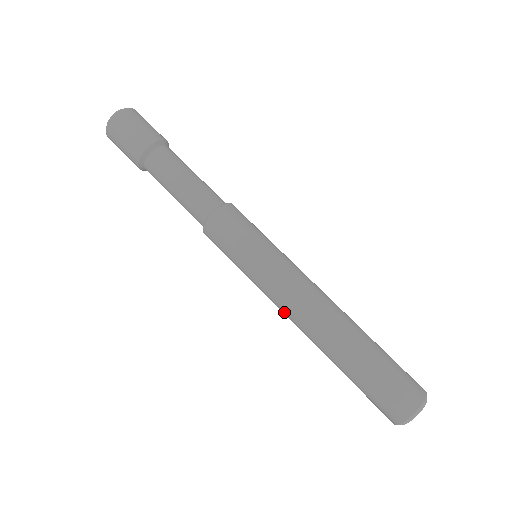
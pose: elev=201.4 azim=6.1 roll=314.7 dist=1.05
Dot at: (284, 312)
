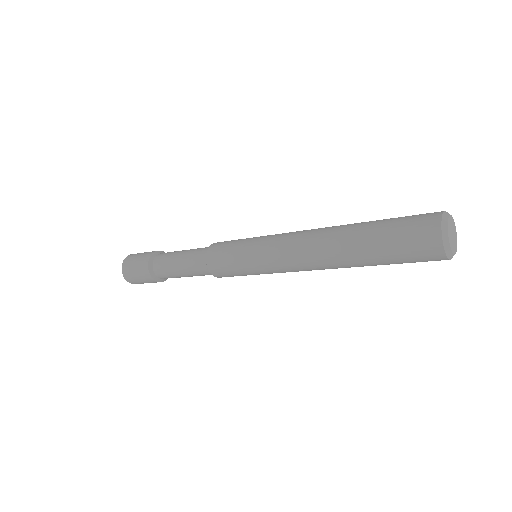
Dot at: (298, 268)
